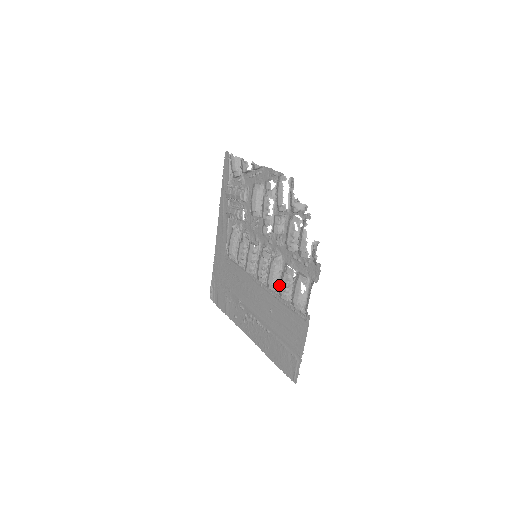
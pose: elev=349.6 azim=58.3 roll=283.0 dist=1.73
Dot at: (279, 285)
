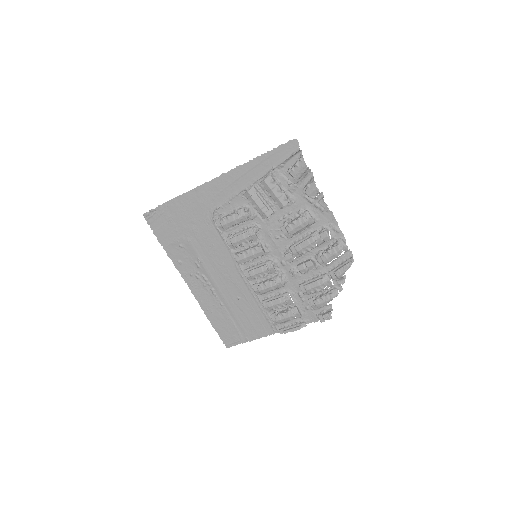
Dot at: (266, 294)
